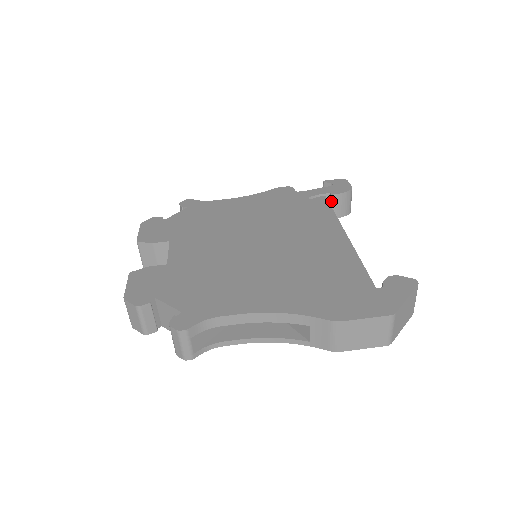
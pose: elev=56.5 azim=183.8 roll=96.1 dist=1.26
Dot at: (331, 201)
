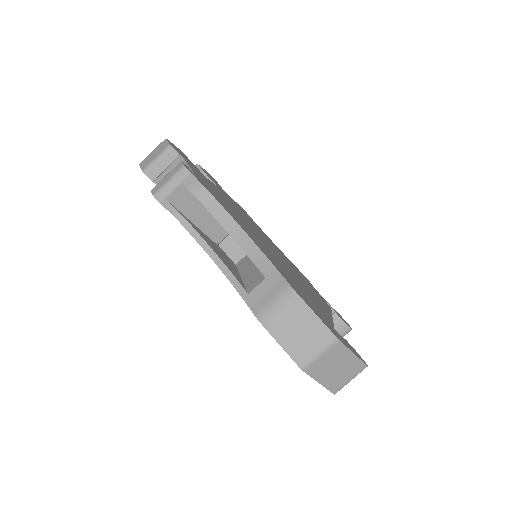
Dot at: occluded
